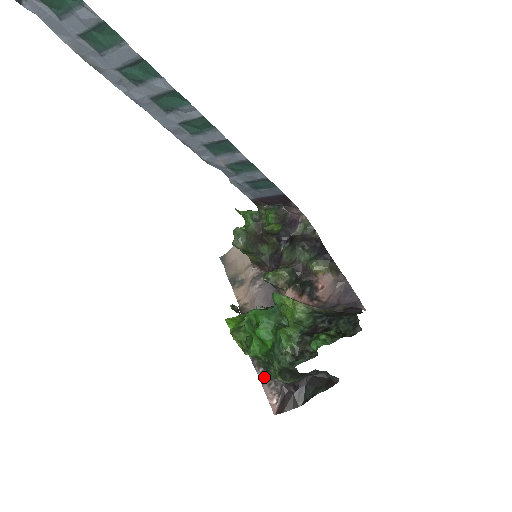
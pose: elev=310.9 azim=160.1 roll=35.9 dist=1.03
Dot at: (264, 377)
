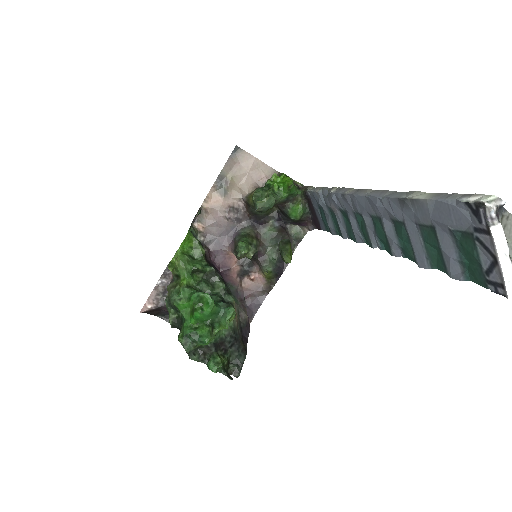
Dot at: (161, 287)
